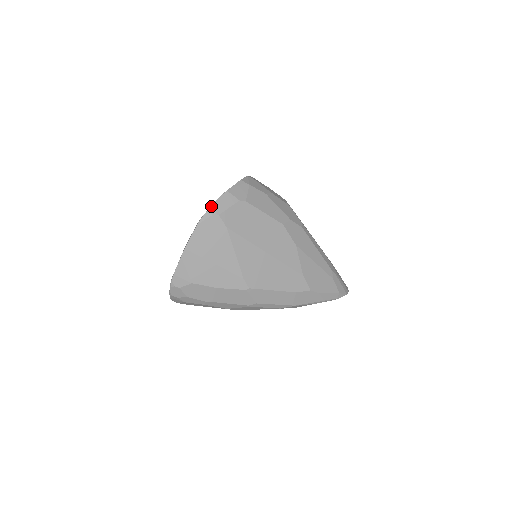
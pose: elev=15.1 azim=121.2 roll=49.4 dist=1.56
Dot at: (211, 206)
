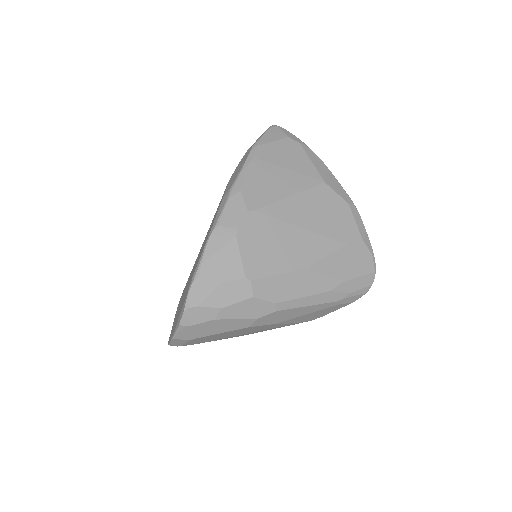
Dot at: (168, 344)
